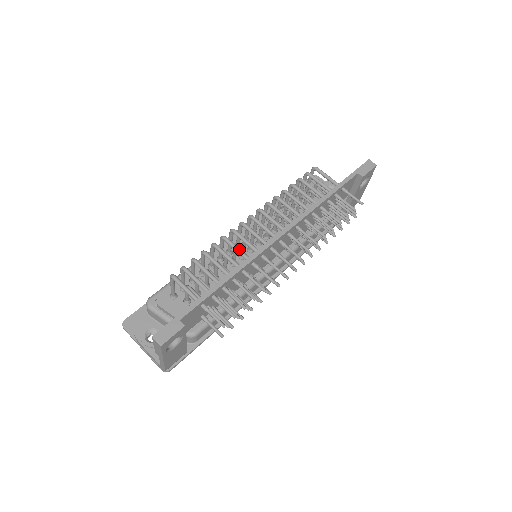
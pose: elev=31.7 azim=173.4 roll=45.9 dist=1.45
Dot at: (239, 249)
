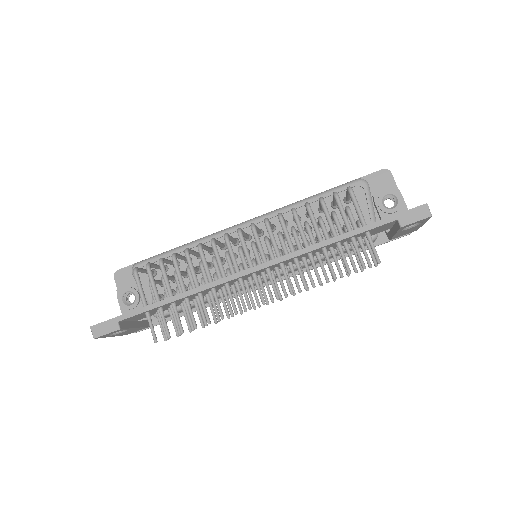
Dot at: (206, 267)
